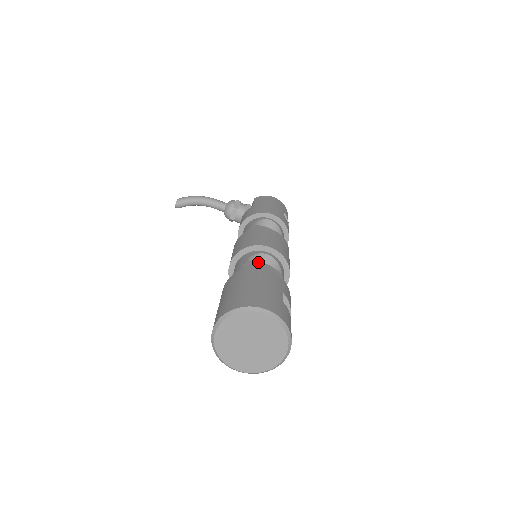
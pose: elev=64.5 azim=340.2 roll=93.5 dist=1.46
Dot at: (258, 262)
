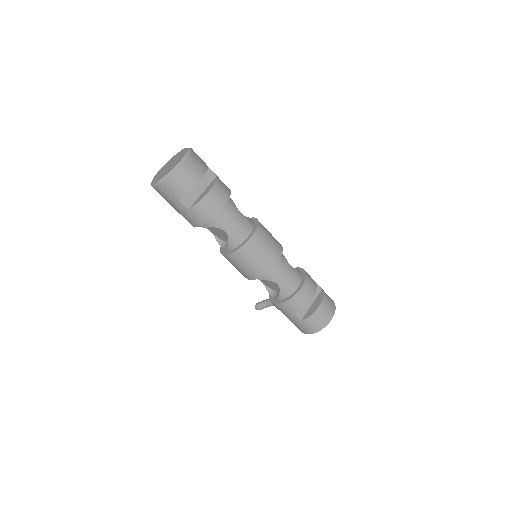
Dot at: occluded
